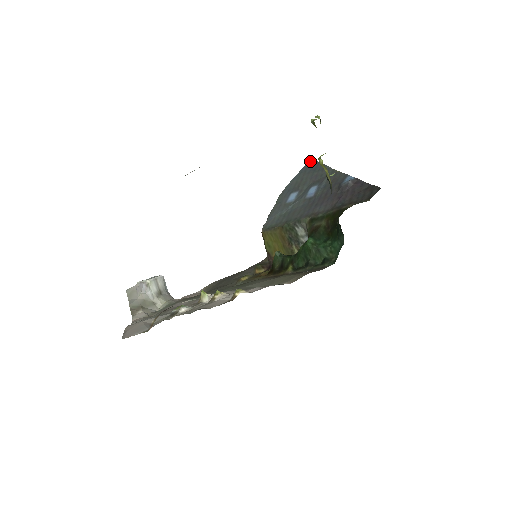
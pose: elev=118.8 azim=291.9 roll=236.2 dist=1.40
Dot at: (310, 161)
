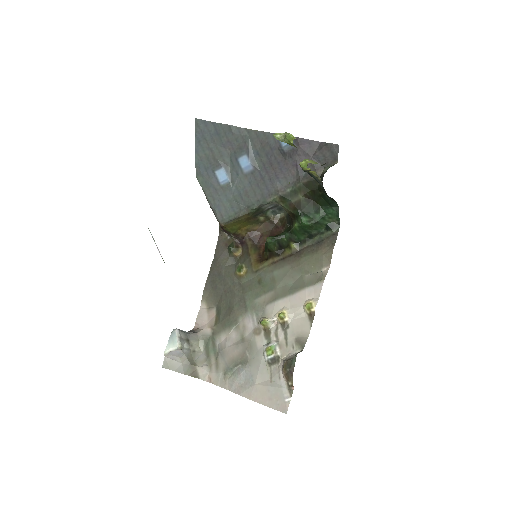
Dot at: (197, 123)
